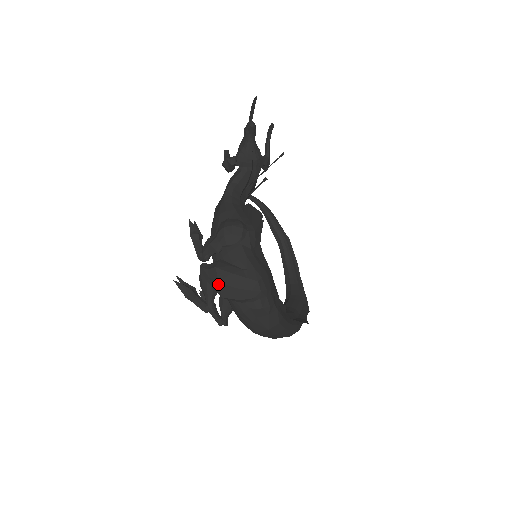
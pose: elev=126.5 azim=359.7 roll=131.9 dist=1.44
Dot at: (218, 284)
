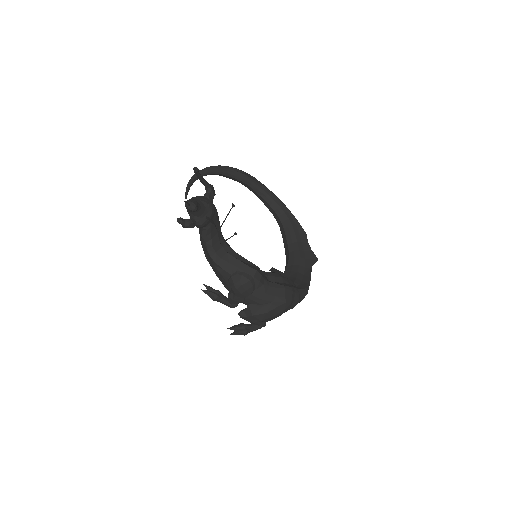
Dot at: occluded
